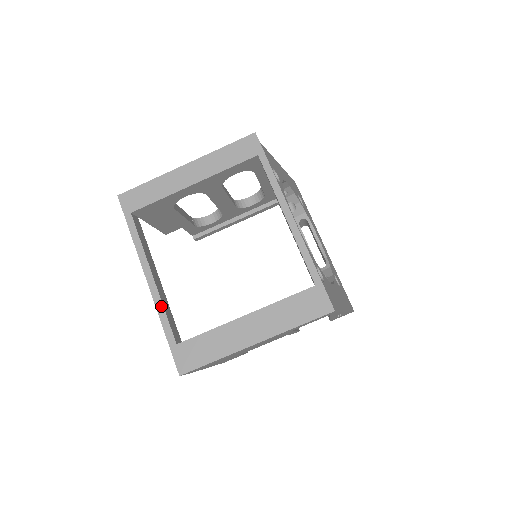
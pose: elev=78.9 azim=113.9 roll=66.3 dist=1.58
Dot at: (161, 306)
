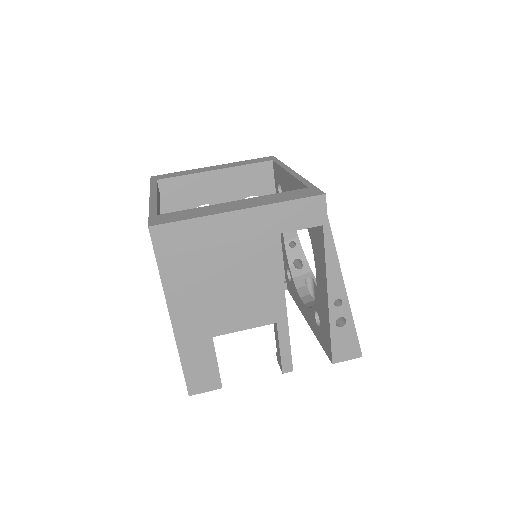
Dot at: (155, 203)
